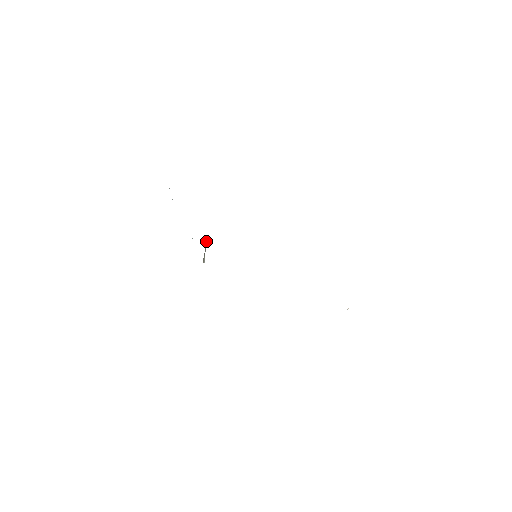
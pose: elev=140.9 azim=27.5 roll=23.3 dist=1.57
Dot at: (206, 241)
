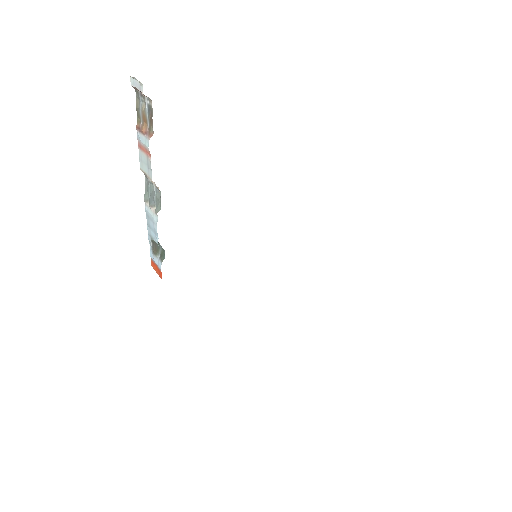
Dot at: occluded
